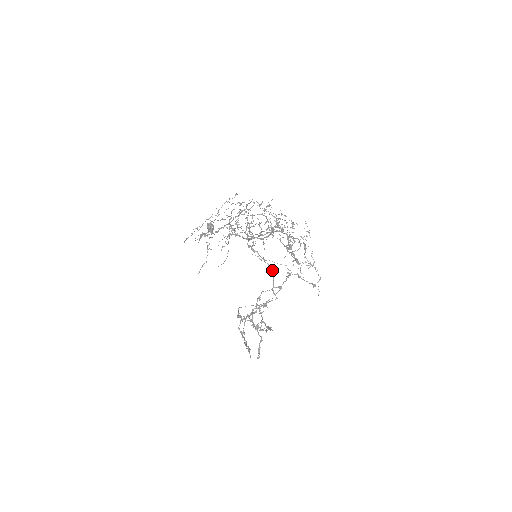
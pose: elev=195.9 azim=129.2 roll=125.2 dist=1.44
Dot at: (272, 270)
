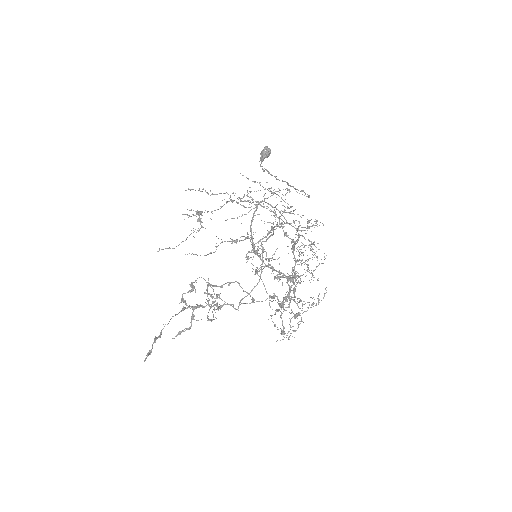
Dot at: (259, 281)
